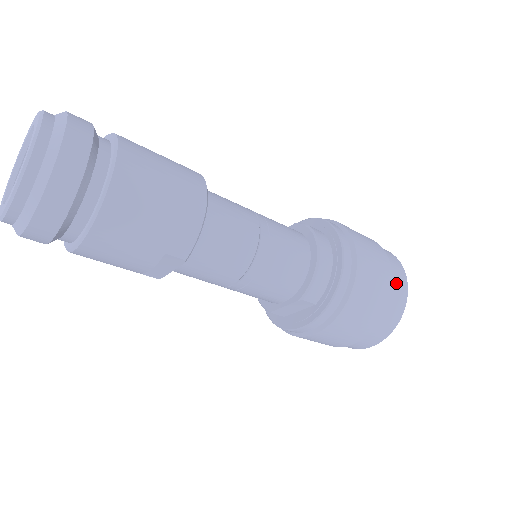
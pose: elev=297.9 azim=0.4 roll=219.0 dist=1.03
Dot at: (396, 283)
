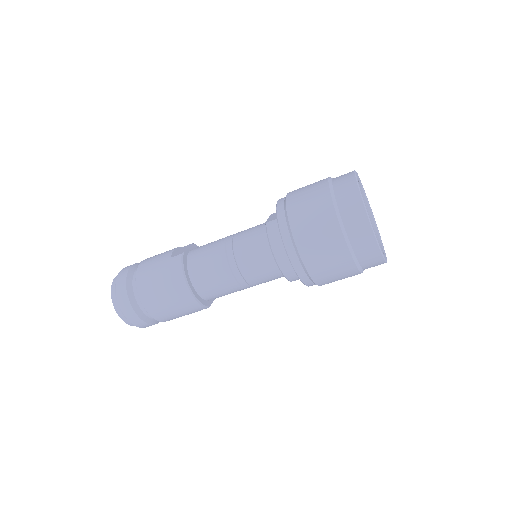
Dot at: (357, 243)
